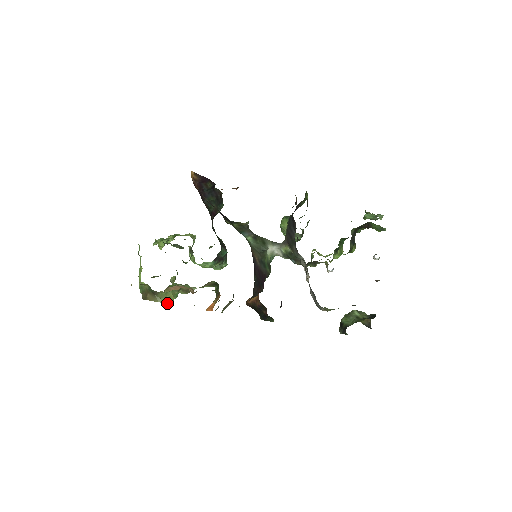
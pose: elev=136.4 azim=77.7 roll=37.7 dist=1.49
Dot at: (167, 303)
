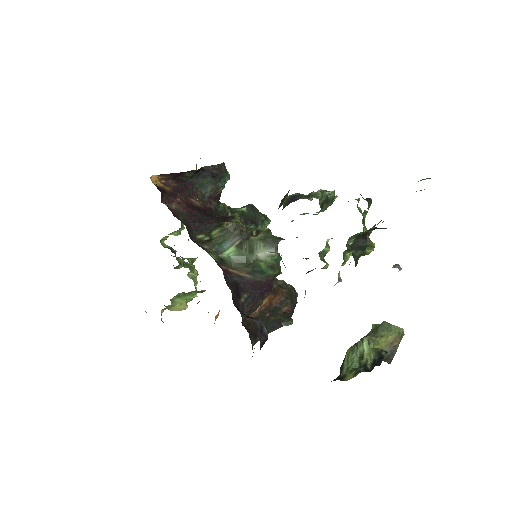
Dot at: (179, 310)
